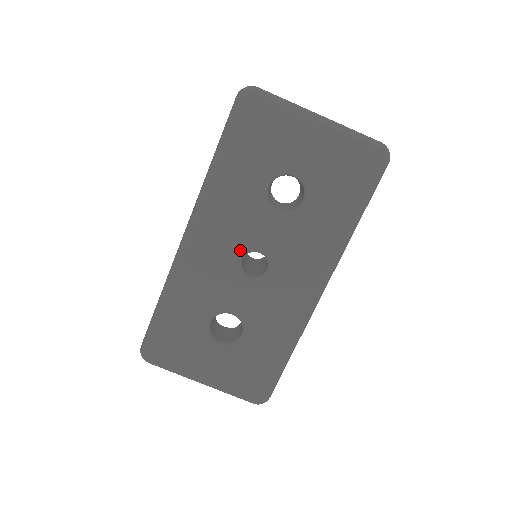
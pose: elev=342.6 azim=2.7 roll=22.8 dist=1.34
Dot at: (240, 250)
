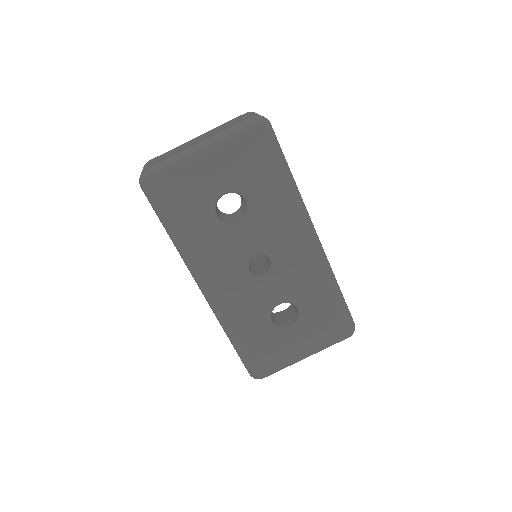
Dot at: (242, 267)
